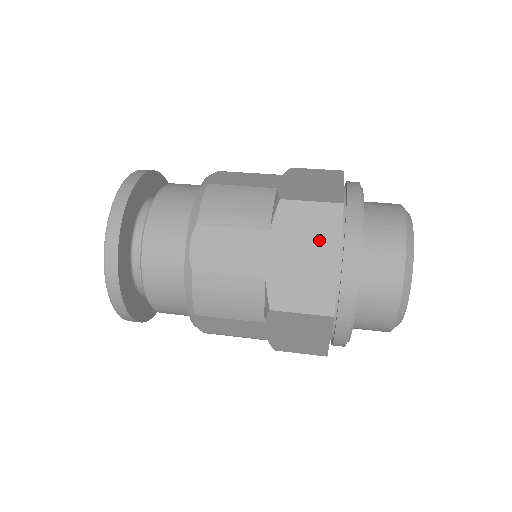
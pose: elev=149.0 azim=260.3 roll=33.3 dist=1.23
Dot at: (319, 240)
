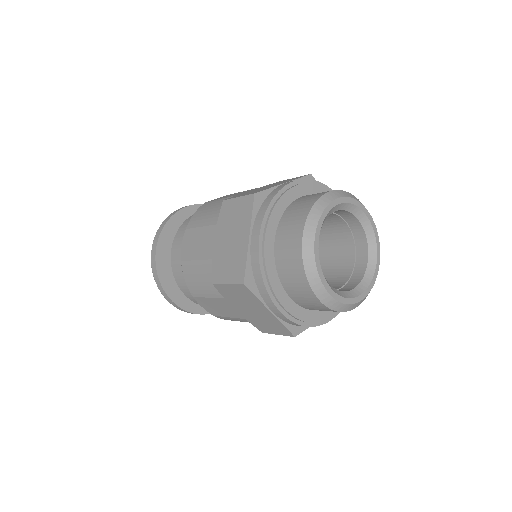
Dot at: (282, 182)
